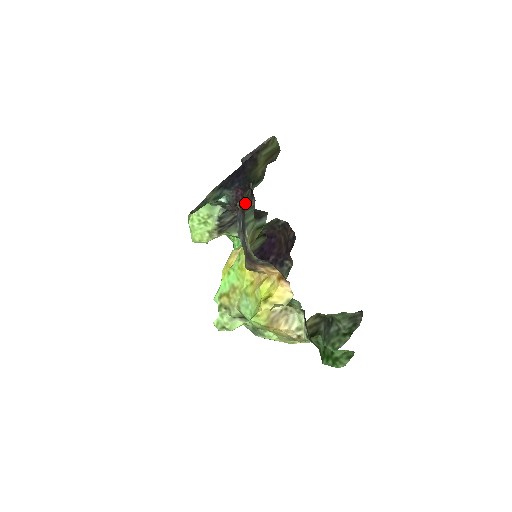
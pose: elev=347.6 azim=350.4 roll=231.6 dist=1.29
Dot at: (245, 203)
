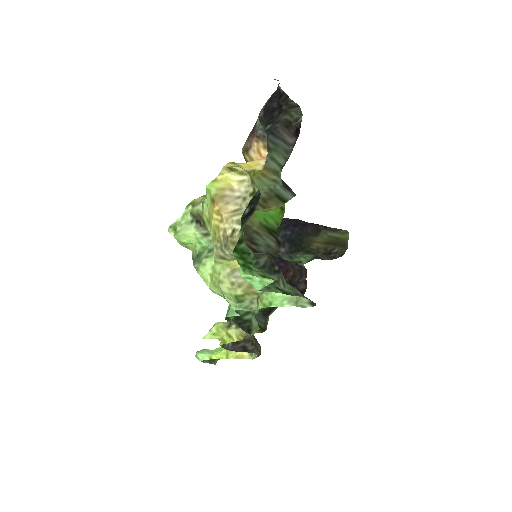
Dot at: (285, 109)
